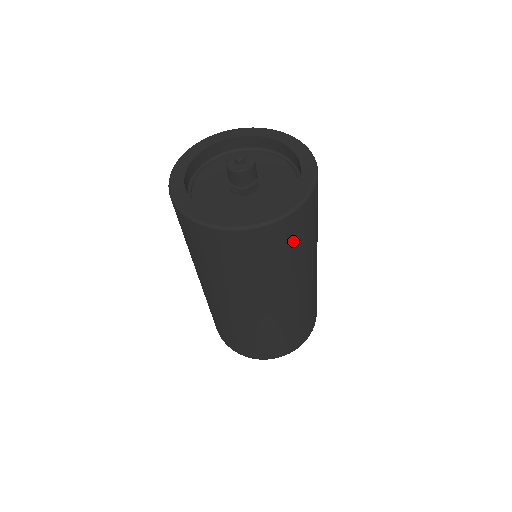
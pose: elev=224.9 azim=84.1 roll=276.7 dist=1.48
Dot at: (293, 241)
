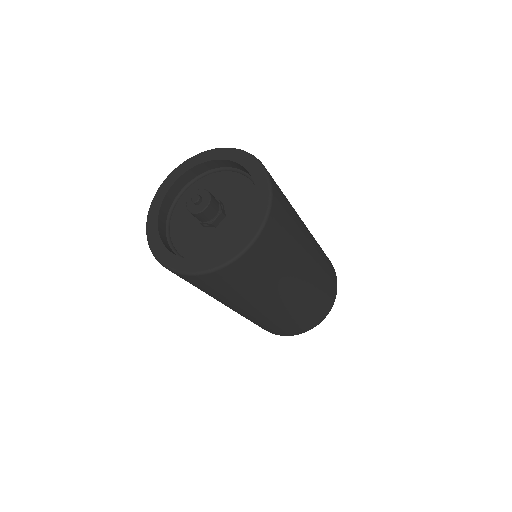
Dot at: (272, 254)
